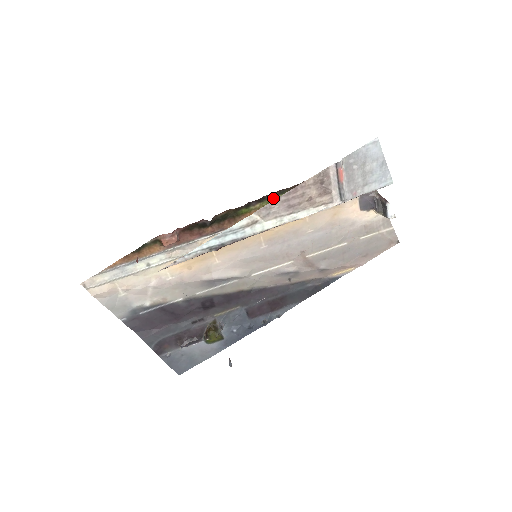
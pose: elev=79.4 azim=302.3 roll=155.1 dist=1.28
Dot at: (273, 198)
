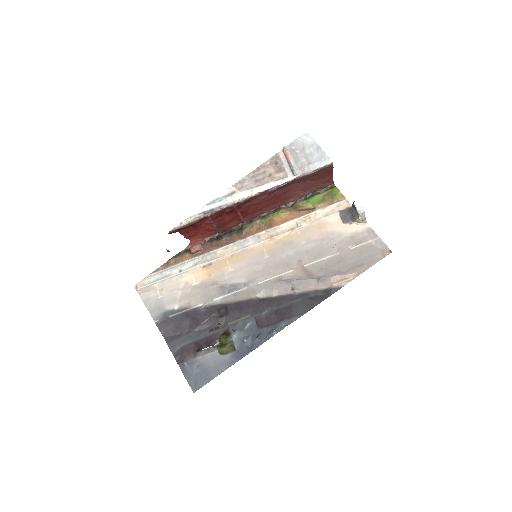
Dot at: (269, 216)
